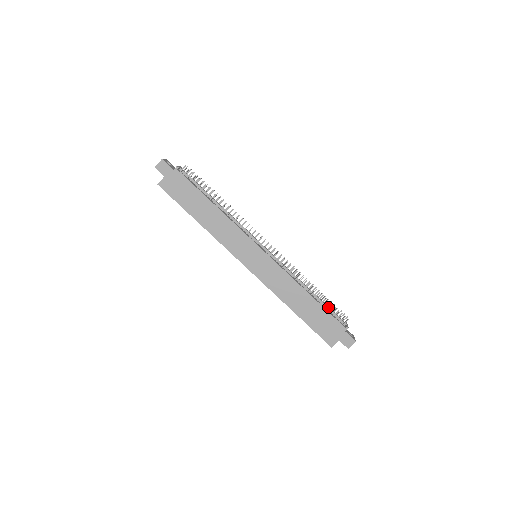
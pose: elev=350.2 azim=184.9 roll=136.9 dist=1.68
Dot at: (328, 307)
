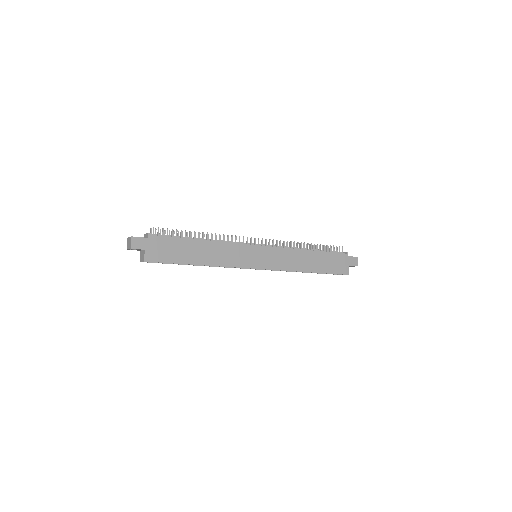
Dot at: (326, 250)
